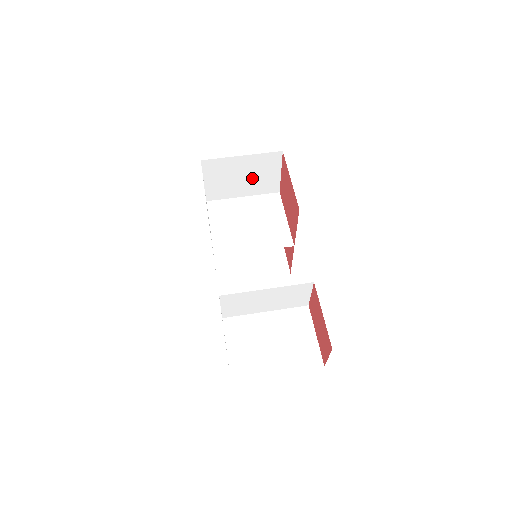
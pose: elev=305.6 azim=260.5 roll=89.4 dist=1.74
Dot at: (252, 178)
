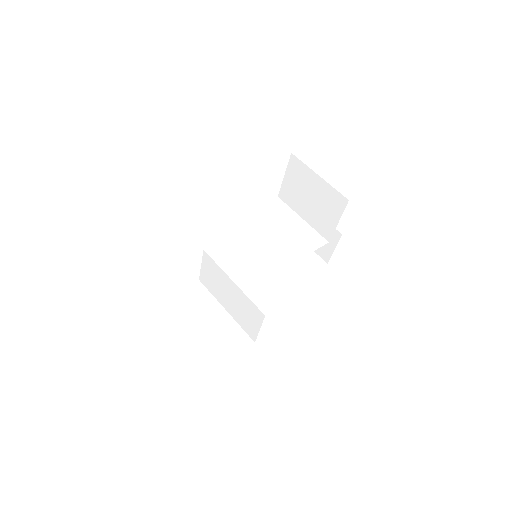
Dot at: (316, 206)
